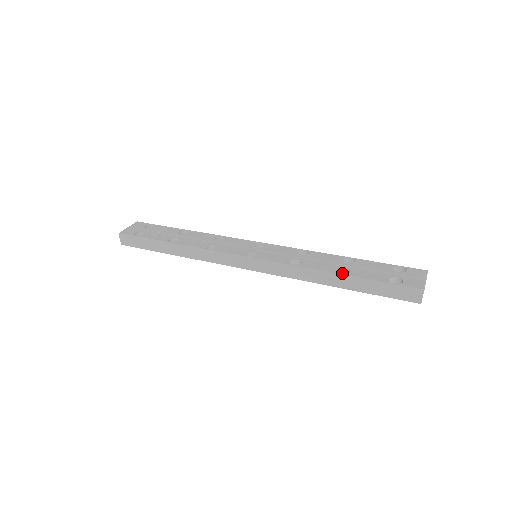
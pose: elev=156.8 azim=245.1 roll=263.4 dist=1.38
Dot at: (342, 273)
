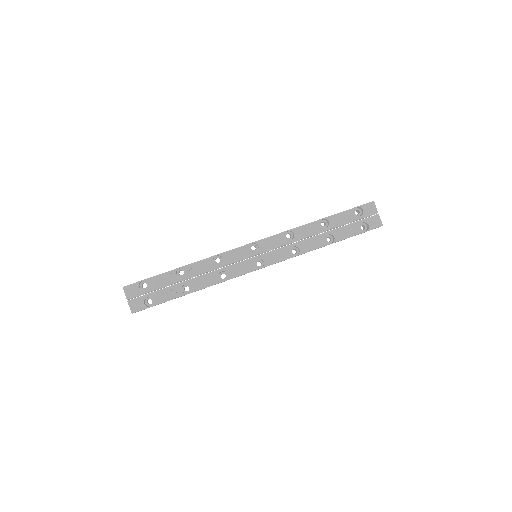
Dot at: (326, 236)
